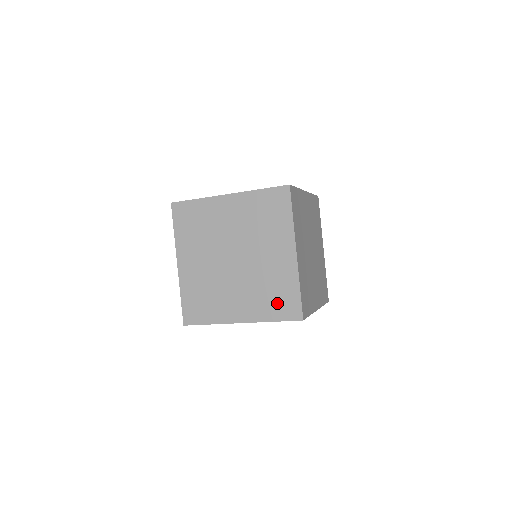
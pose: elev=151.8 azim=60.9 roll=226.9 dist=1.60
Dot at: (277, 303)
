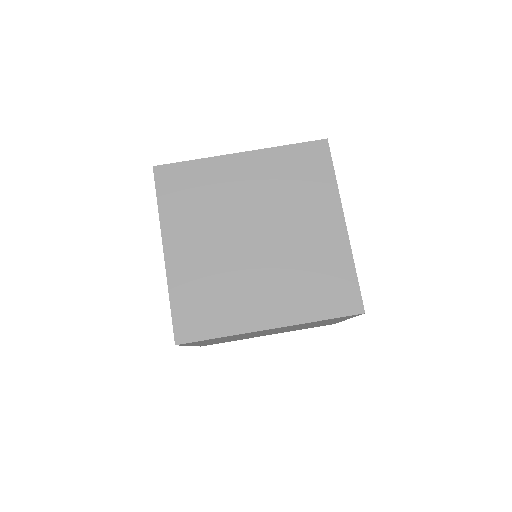
Dot at: (325, 293)
